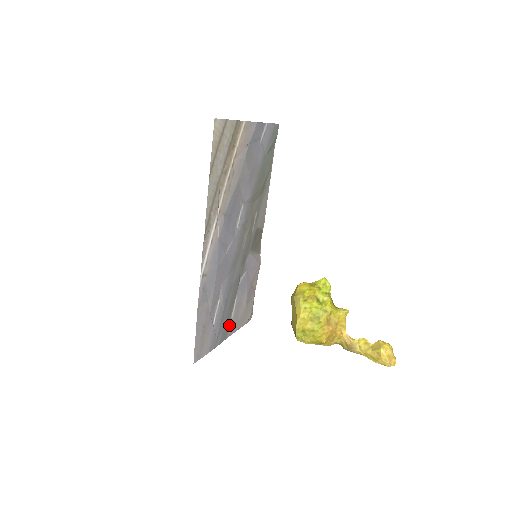
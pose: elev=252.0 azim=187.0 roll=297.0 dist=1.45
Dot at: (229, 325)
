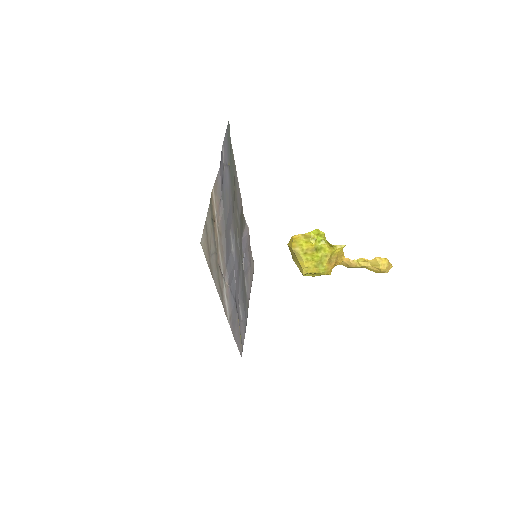
Dot at: (247, 297)
